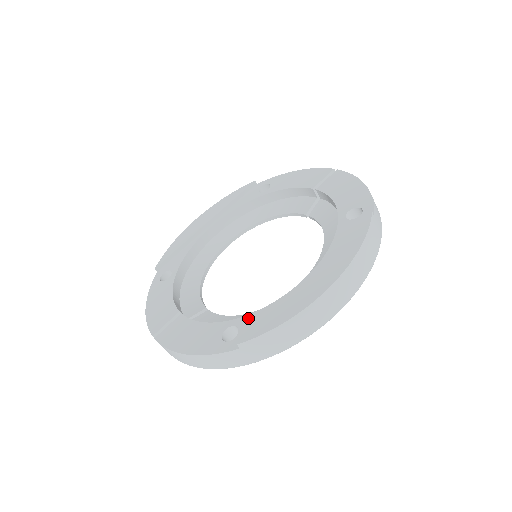
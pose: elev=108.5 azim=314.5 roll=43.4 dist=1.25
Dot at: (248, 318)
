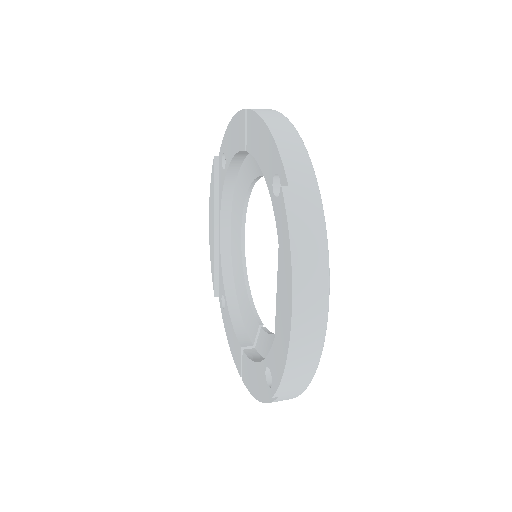
Dot at: (270, 358)
